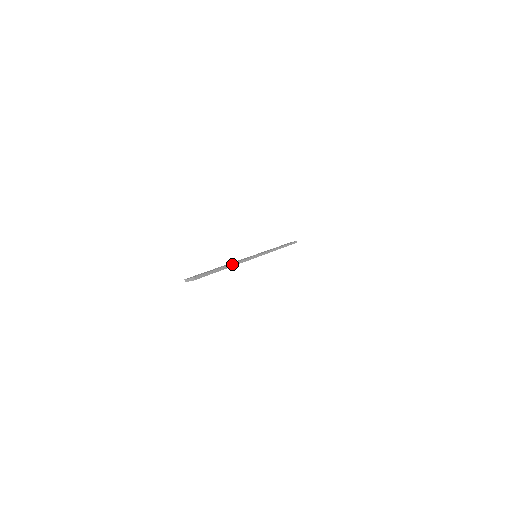
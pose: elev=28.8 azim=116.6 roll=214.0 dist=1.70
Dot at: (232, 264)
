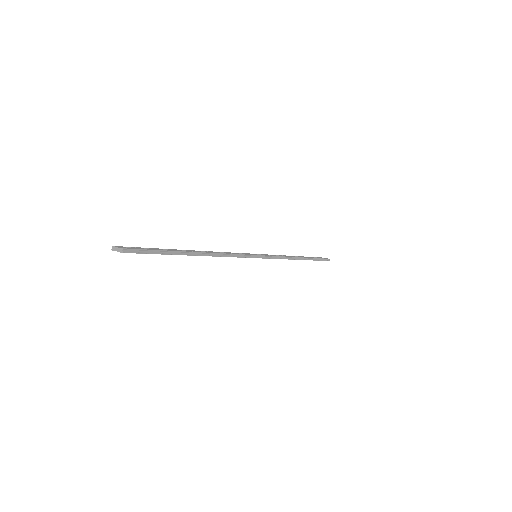
Dot at: (206, 253)
